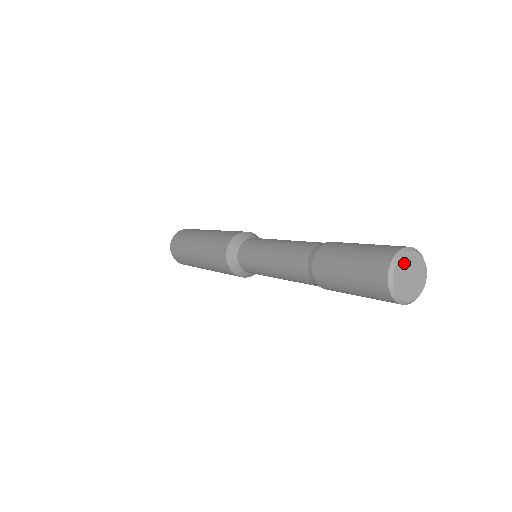
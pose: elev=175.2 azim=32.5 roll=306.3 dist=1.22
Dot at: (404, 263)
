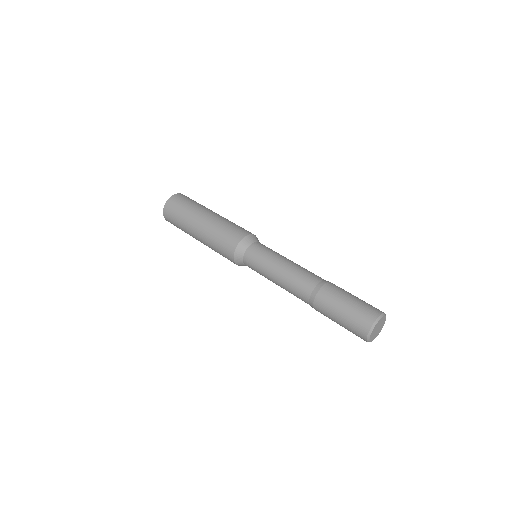
Dot at: (381, 321)
